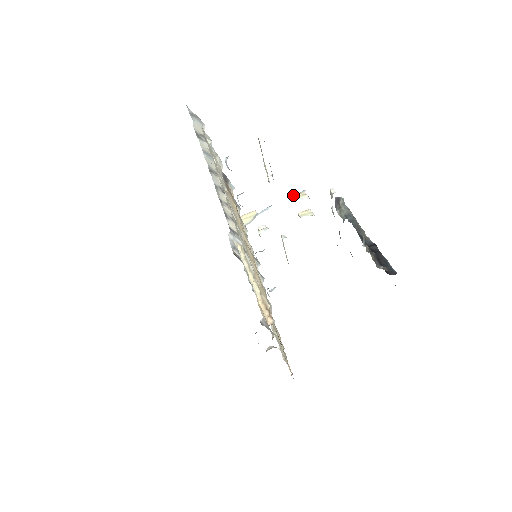
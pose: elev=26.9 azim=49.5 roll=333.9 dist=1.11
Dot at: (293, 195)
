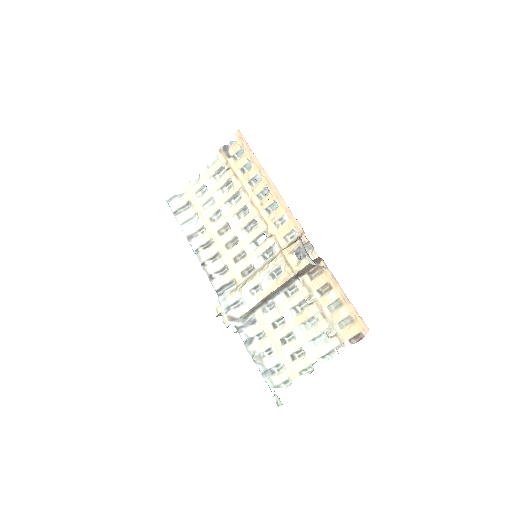
Dot at: occluded
